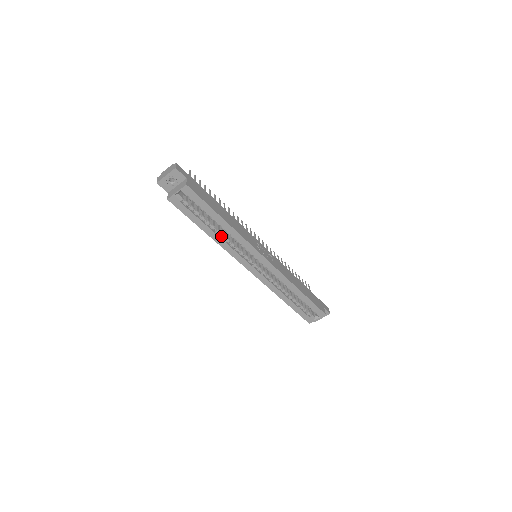
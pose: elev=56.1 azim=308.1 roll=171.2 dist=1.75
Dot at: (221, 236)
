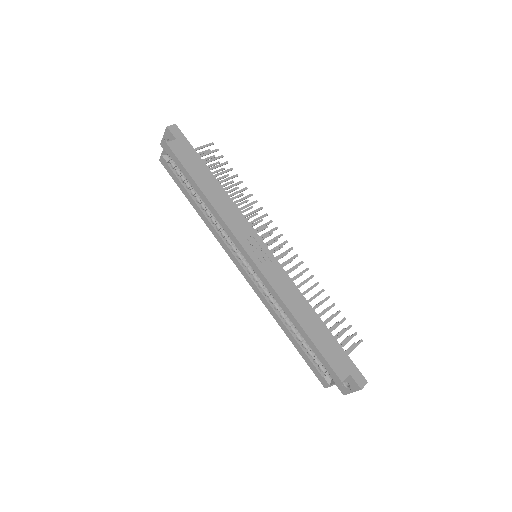
Dot at: (207, 214)
